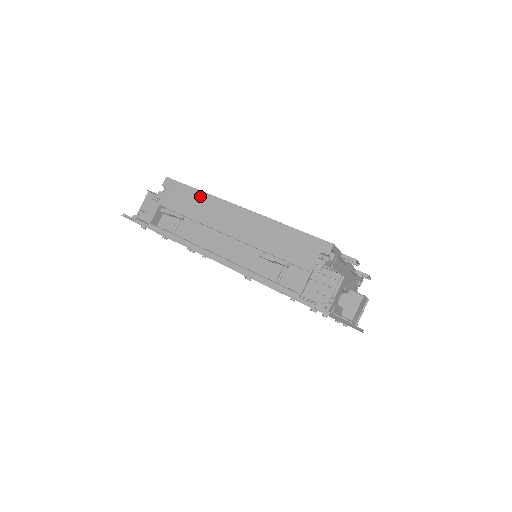
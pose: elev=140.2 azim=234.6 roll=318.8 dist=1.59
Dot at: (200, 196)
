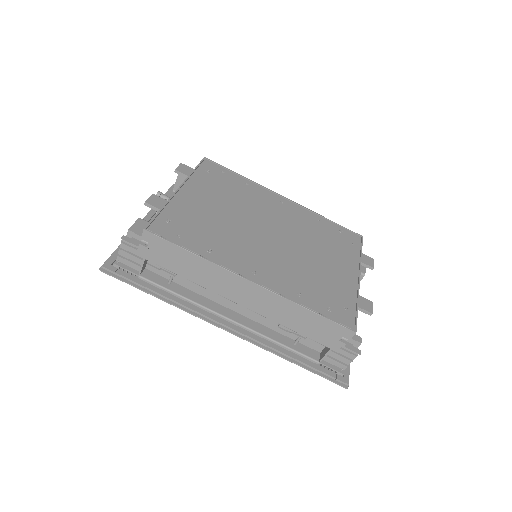
Dot at: (197, 261)
